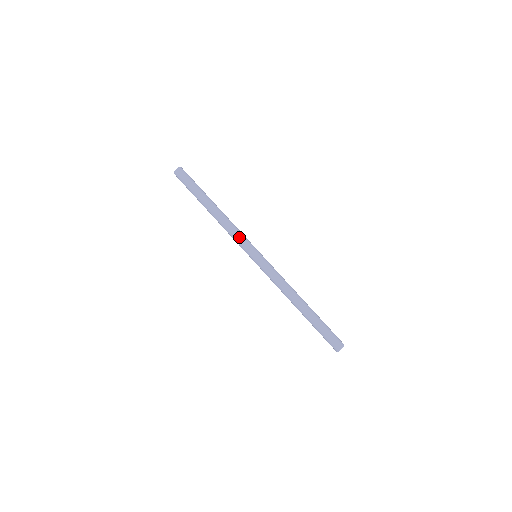
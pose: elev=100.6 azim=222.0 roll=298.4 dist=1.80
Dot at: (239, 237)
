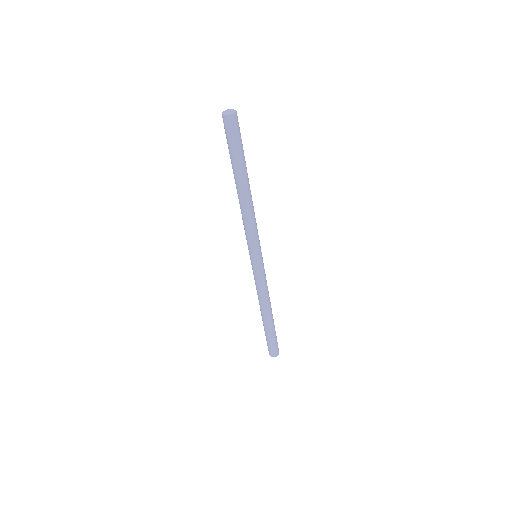
Dot at: (252, 235)
